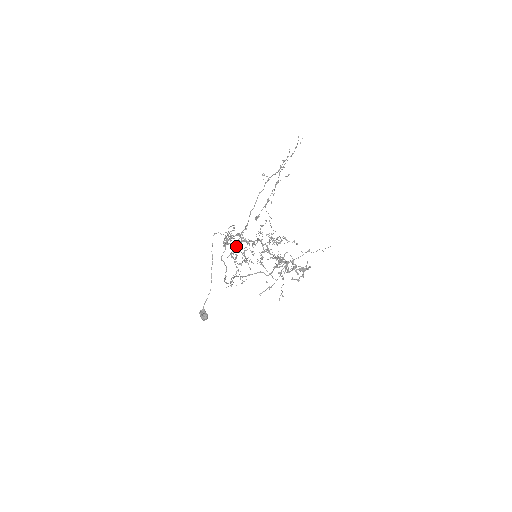
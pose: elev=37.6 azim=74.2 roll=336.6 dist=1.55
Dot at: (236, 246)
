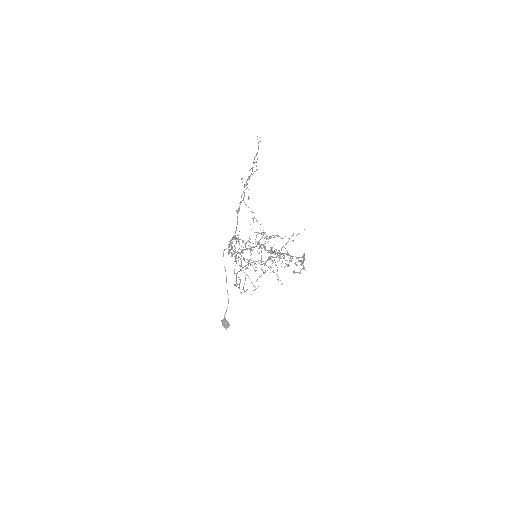
Dot at: (240, 253)
